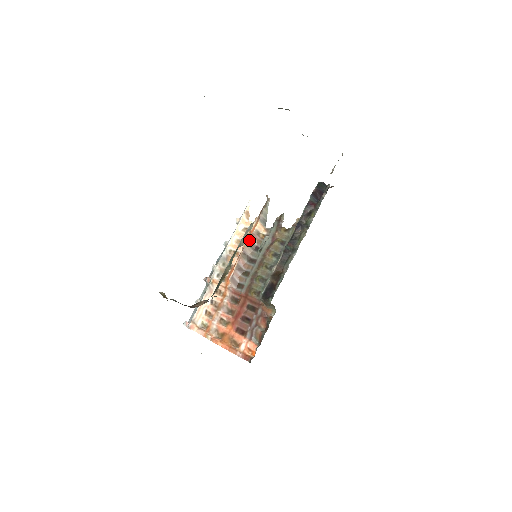
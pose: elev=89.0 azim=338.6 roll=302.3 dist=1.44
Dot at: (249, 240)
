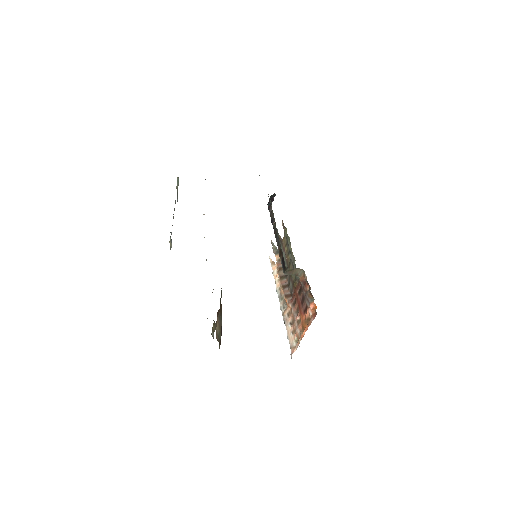
Dot at: (278, 269)
